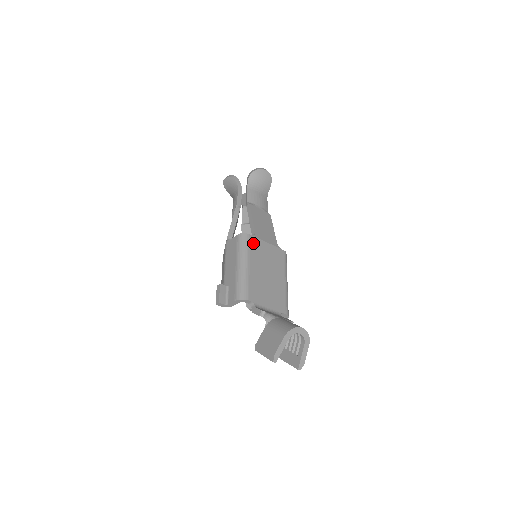
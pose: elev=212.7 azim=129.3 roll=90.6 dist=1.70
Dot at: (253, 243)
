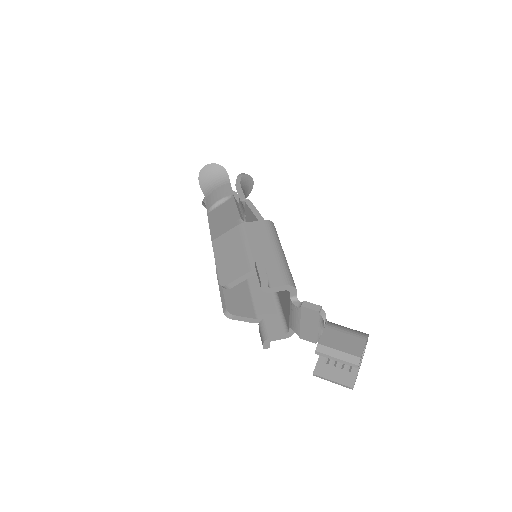
Dot at: occluded
